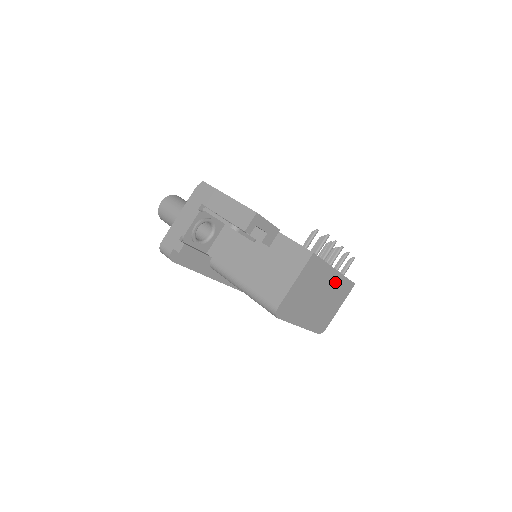
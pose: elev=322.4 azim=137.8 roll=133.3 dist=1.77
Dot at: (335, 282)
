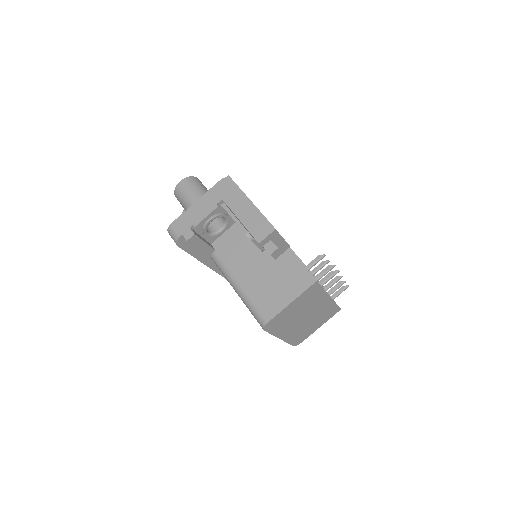
Dot at: (325, 306)
